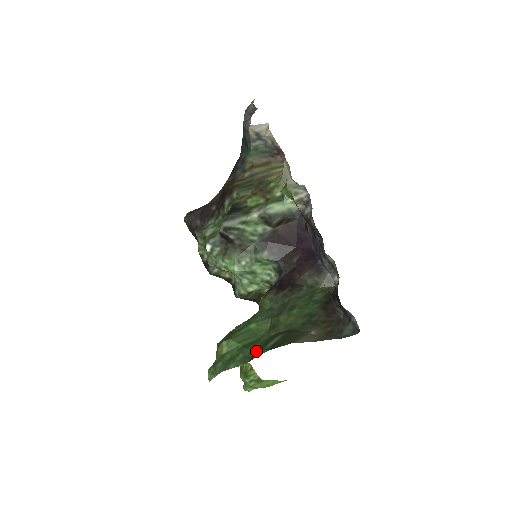
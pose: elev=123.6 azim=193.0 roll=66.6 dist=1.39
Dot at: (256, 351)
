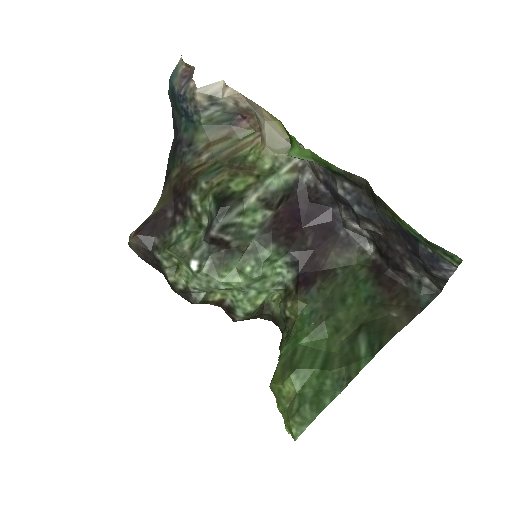
Dot at: (349, 366)
